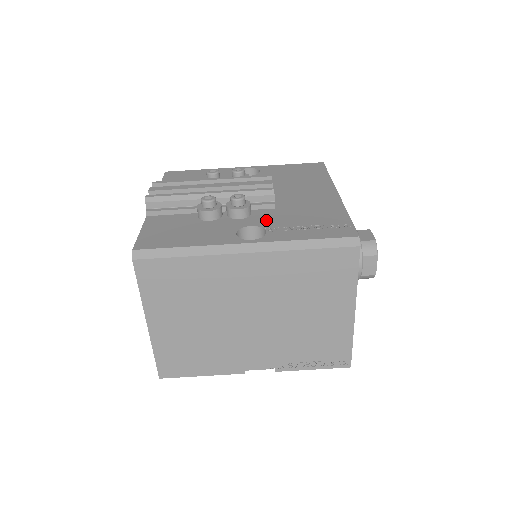
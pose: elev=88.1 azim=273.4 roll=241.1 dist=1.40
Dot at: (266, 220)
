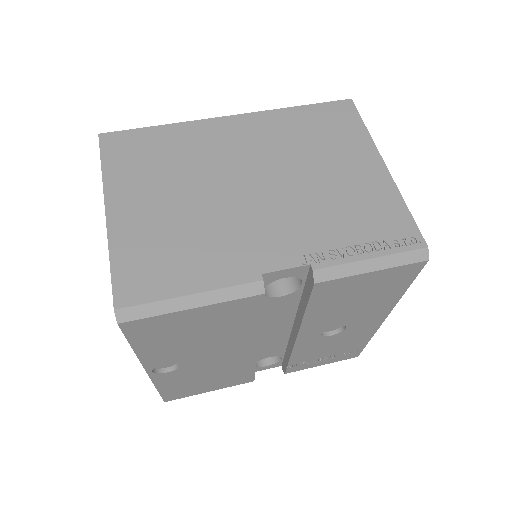
Dot at: occluded
